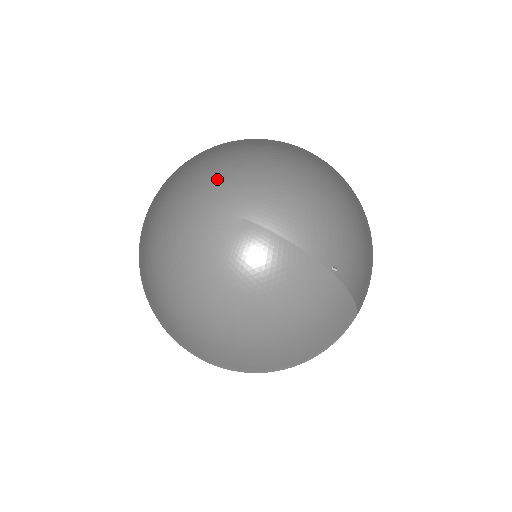
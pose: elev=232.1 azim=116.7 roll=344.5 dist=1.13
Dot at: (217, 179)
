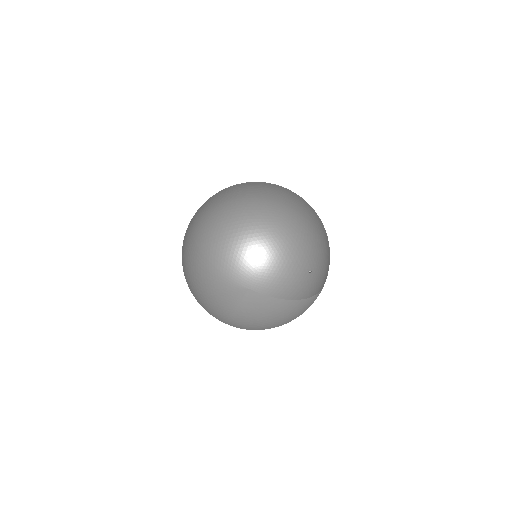
Dot at: (231, 255)
